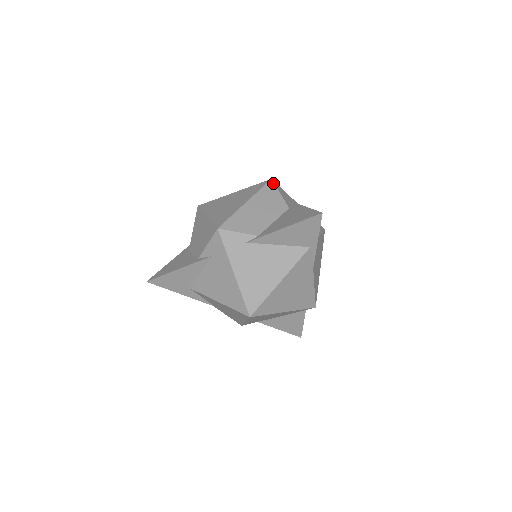
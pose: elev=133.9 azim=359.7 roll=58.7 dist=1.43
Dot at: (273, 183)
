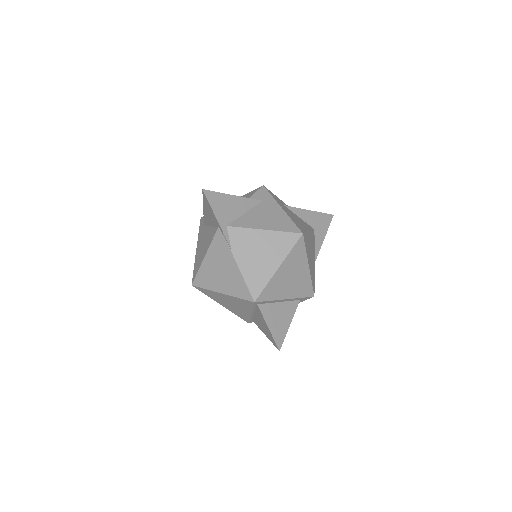
Dot at: (260, 188)
